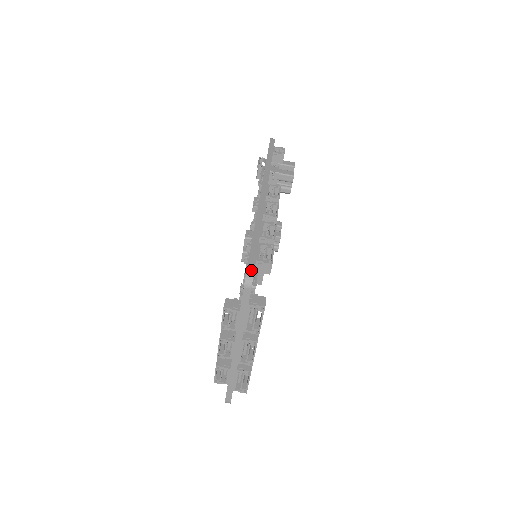
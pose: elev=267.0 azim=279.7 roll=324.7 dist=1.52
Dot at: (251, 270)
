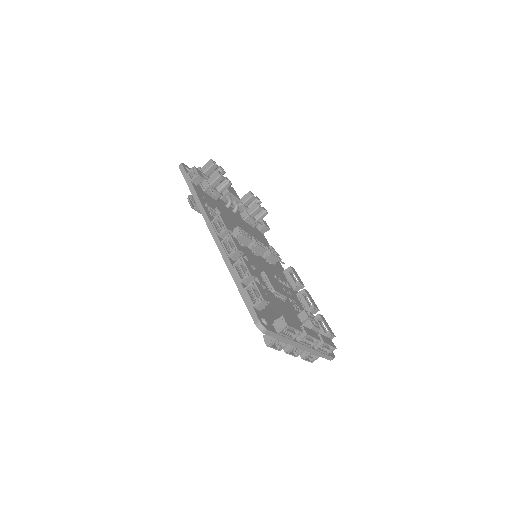
Dot at: (256, 320)
